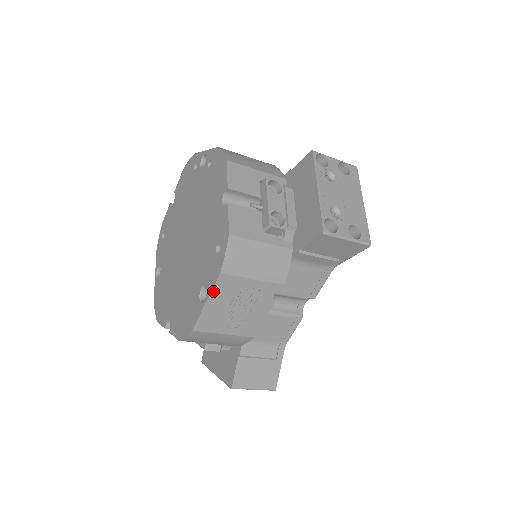
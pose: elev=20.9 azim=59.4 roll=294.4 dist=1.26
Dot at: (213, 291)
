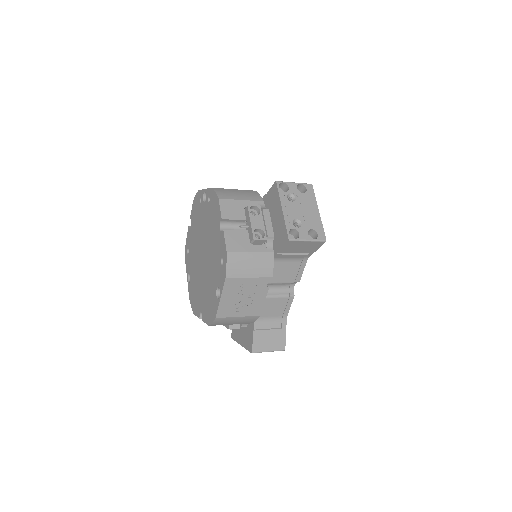
Dot at: (224, 290)
